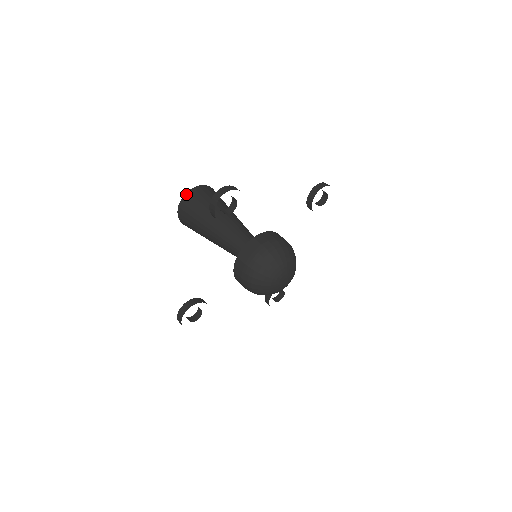
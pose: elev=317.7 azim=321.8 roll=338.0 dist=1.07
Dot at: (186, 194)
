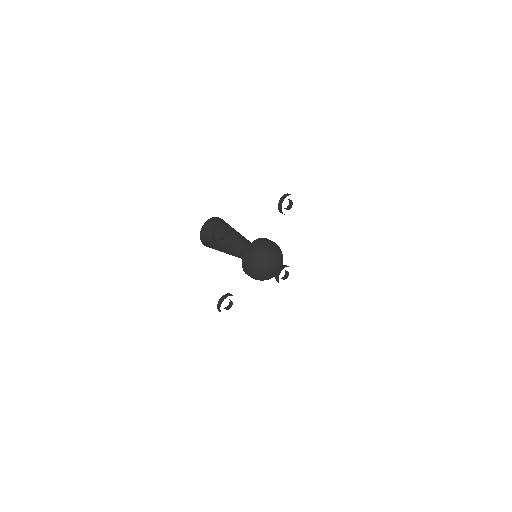
Dot at: (202, 228)
